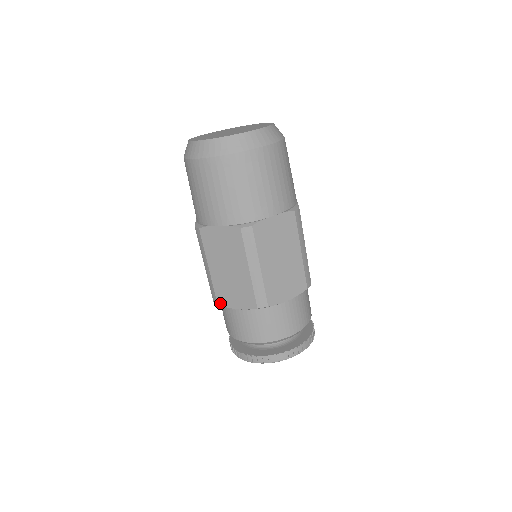
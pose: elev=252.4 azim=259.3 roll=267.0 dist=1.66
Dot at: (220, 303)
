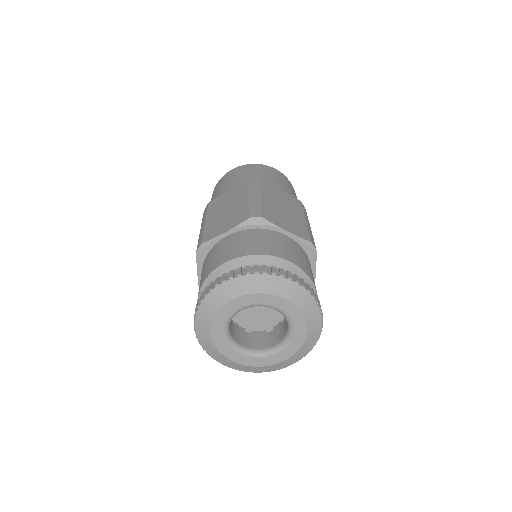
Dot at: (205, 240)
